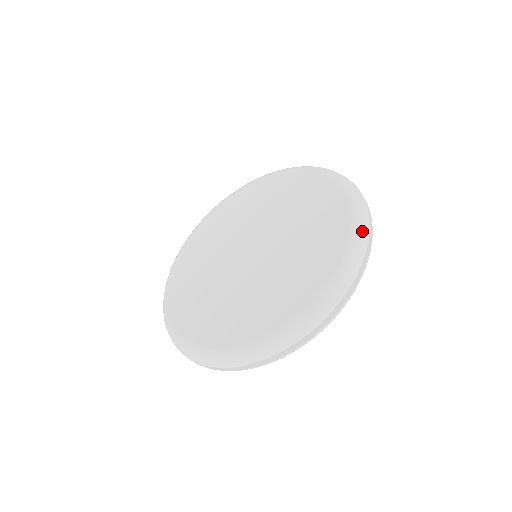
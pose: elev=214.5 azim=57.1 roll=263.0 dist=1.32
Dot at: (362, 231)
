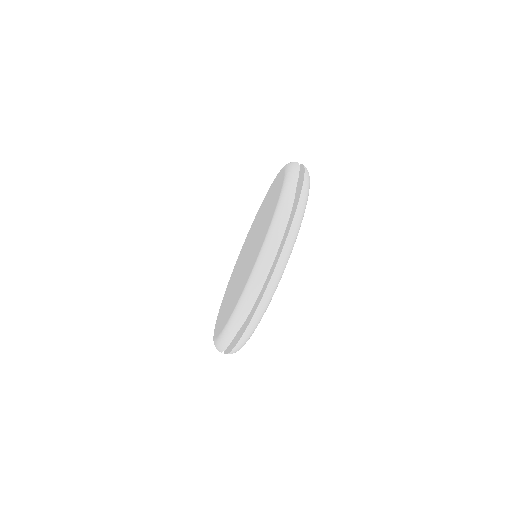
Dot at: (280, 214)
